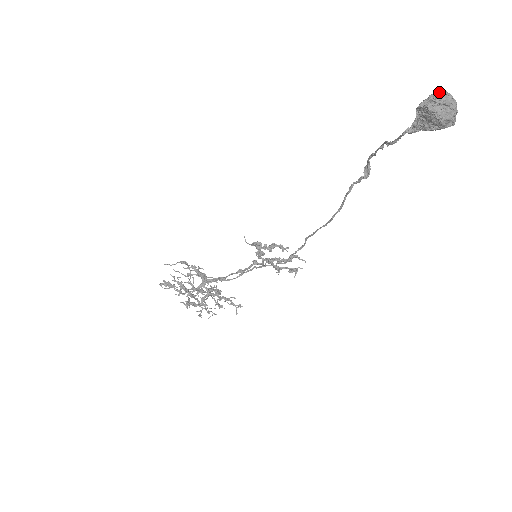
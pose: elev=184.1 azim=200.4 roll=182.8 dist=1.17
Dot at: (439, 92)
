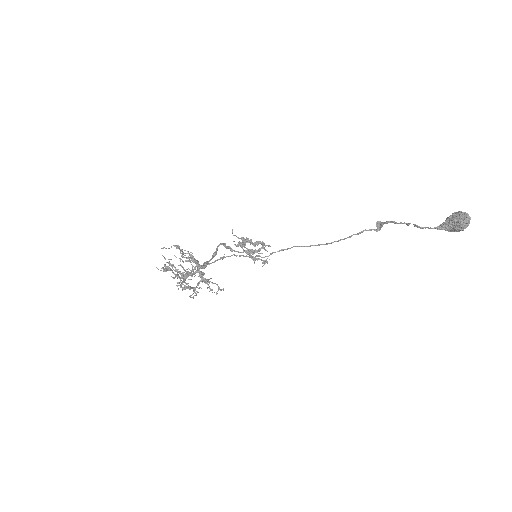
Dot at: (467, 215)
